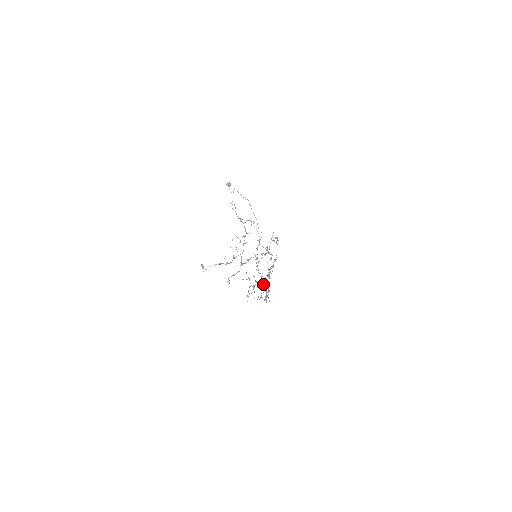
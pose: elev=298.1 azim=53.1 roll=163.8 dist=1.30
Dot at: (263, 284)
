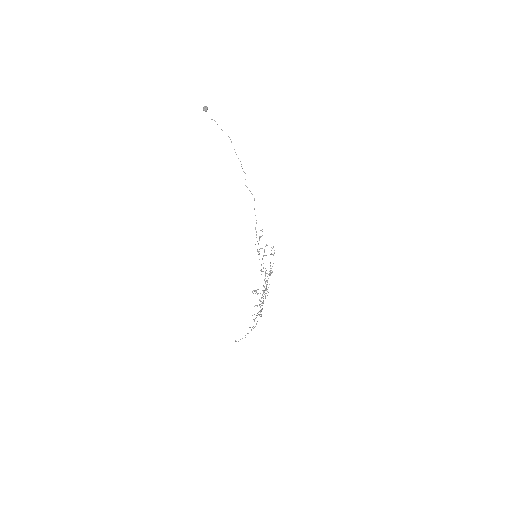
Dot at: occluded
